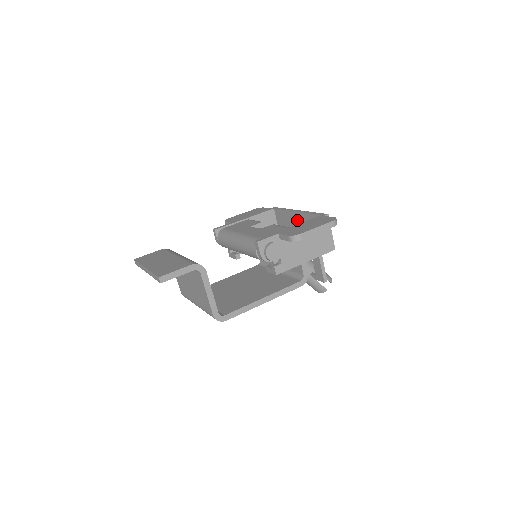
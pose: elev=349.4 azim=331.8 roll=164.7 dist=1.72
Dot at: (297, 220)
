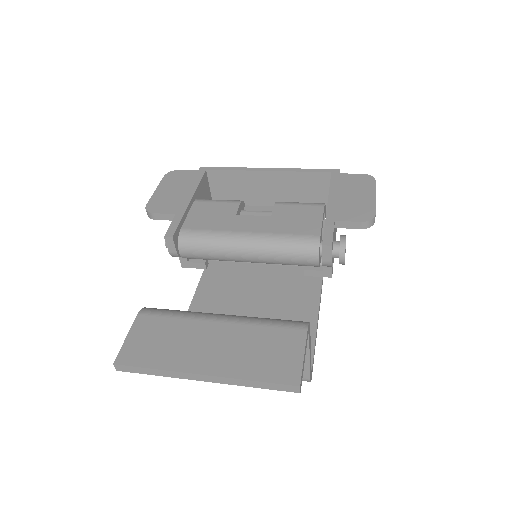
Dot at: (267, 182)
